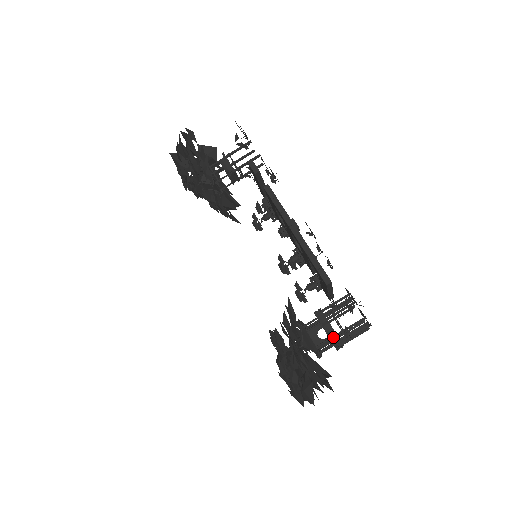
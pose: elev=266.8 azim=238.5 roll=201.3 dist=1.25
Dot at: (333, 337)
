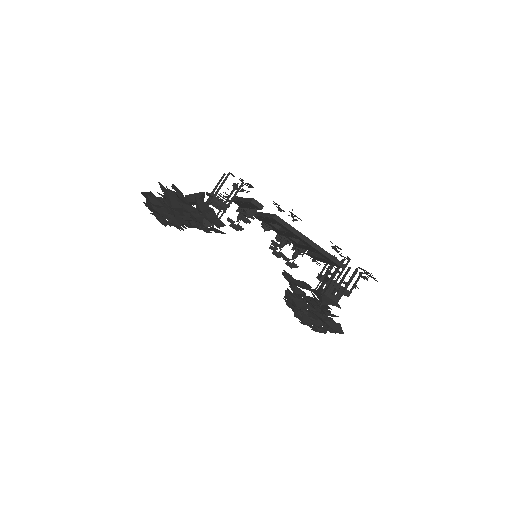
Dot at: (346, 292)
